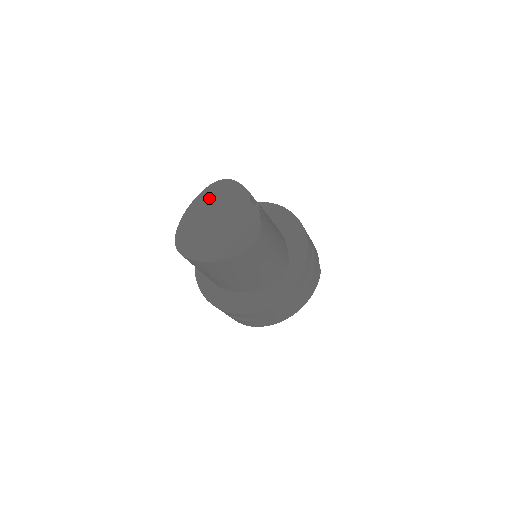
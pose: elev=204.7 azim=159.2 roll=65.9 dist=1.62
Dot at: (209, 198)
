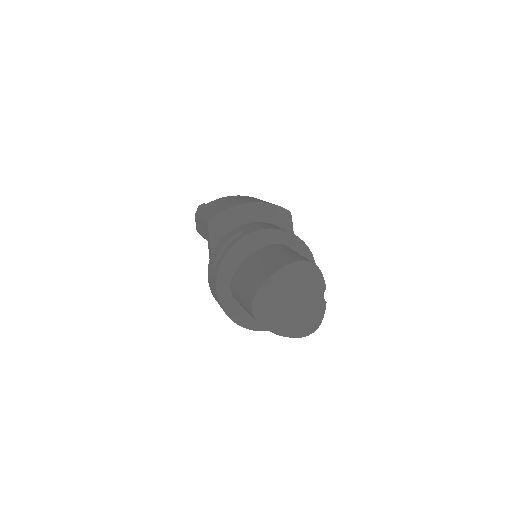
Dot at: (294, 275)
